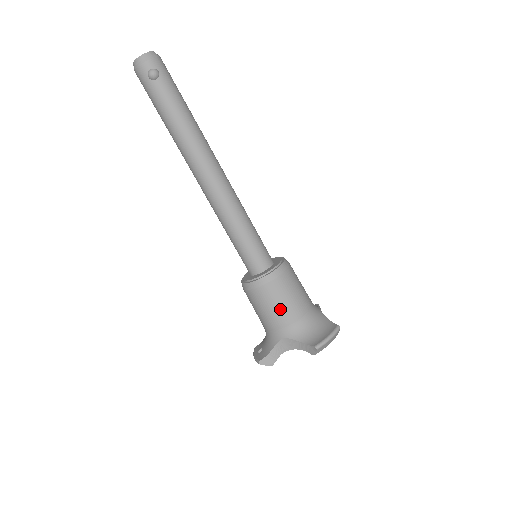
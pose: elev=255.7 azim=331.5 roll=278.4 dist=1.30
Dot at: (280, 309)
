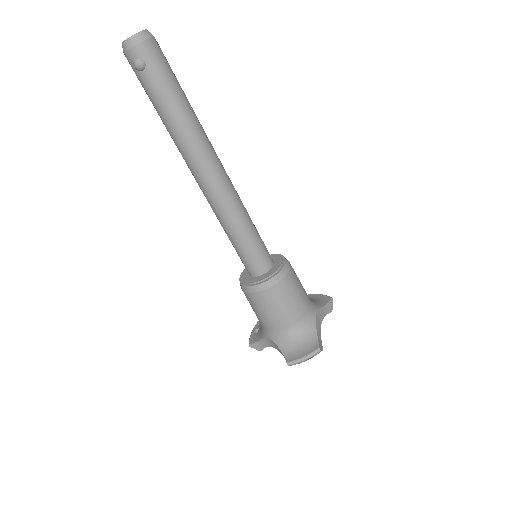
Dot at: (266, 316)
